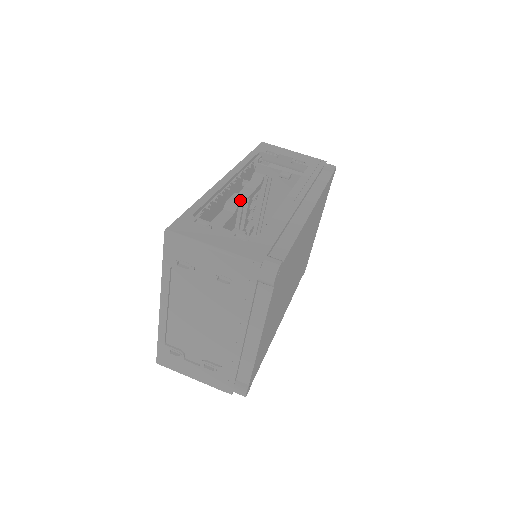
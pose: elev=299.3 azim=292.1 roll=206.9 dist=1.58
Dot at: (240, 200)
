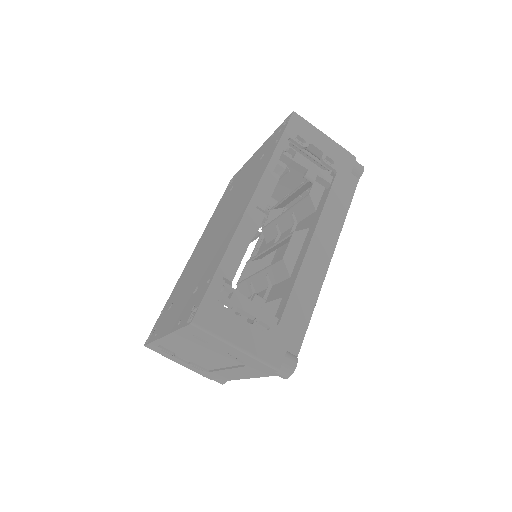
Dot at: (259, 223)
